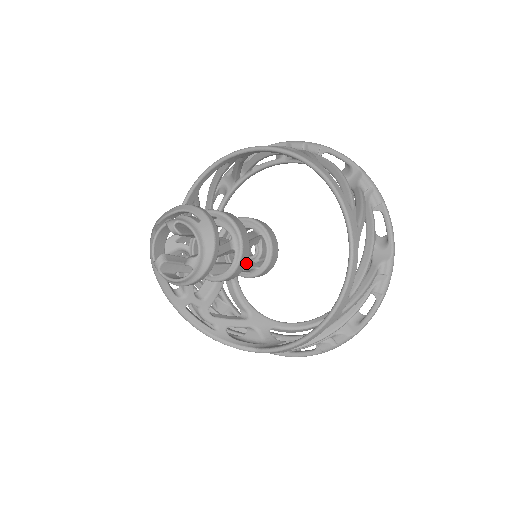
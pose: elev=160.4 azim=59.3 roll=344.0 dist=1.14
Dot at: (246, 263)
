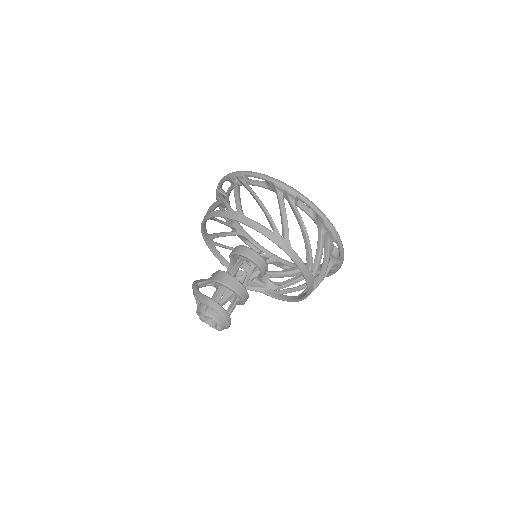
Dot at: occluded
